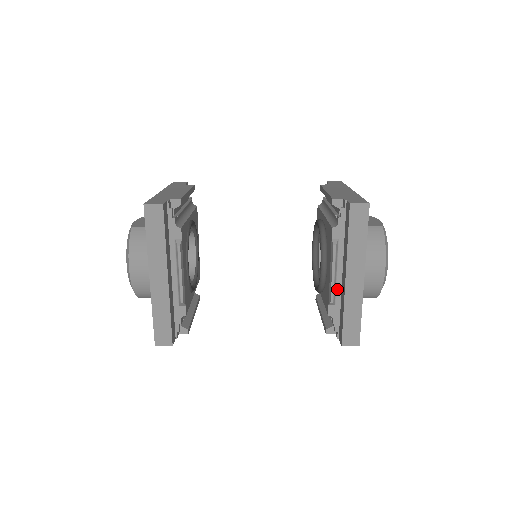
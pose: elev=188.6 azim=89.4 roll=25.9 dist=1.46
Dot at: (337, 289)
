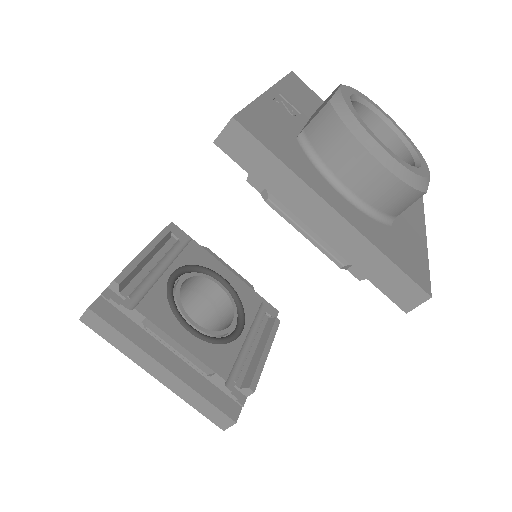
Dot at: occluded
